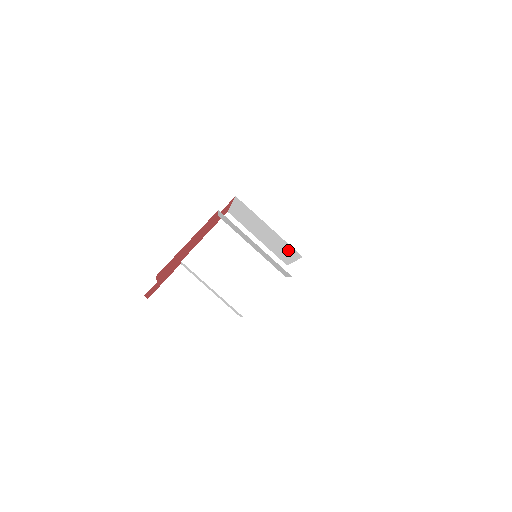
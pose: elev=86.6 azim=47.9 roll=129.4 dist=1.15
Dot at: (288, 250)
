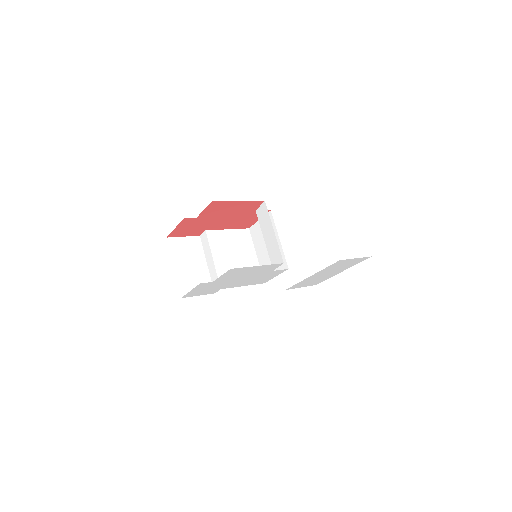
Dot at: occluded
